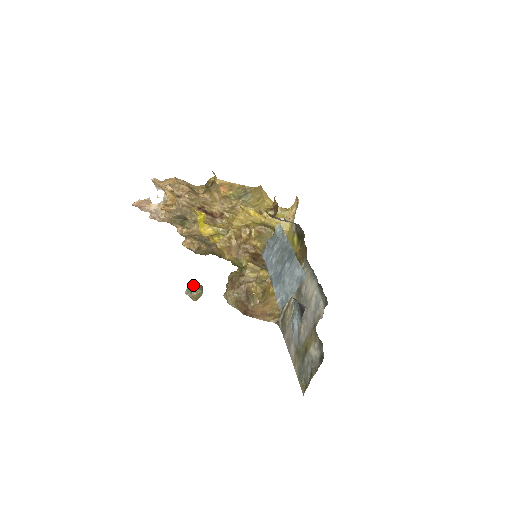
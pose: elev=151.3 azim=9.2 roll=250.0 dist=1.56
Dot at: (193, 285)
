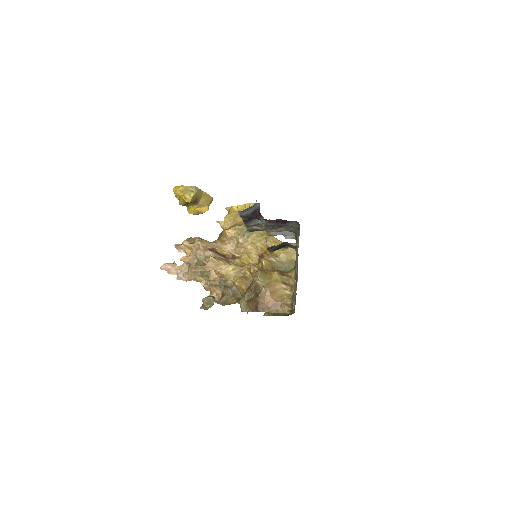
Dot at: occluded
